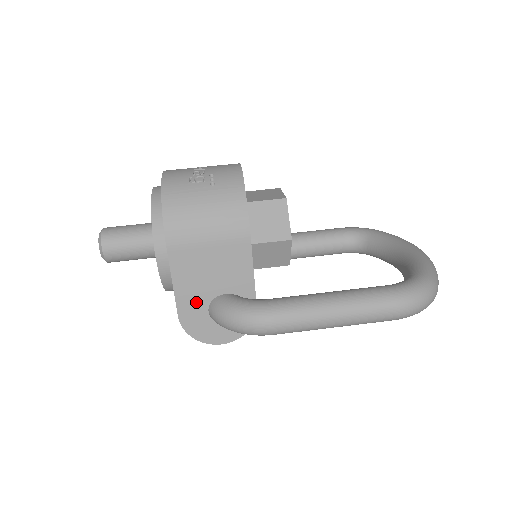
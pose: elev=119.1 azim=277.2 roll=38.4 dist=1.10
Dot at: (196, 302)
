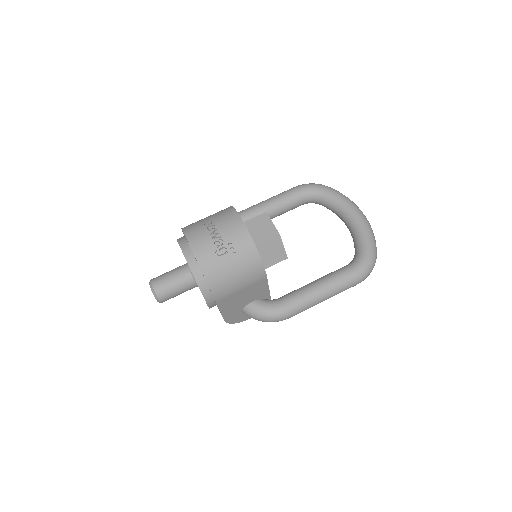
Dot at: (235, 312)
